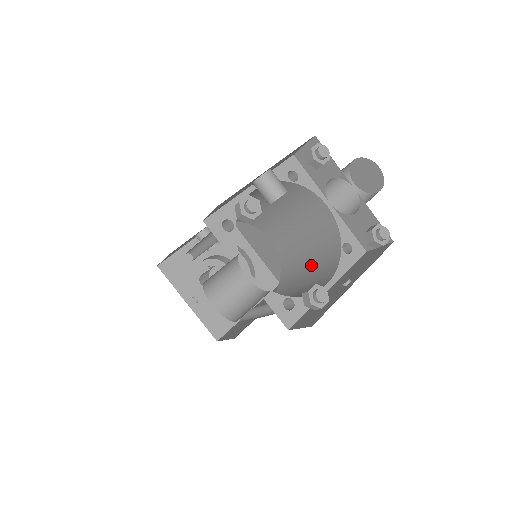
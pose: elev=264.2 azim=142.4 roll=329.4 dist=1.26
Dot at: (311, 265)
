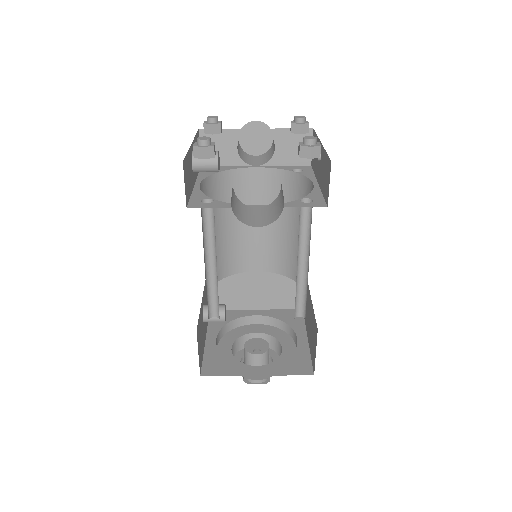
Dot at: (295, 222)
